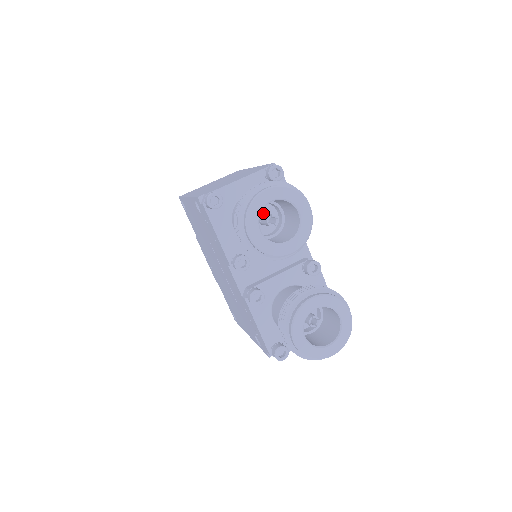
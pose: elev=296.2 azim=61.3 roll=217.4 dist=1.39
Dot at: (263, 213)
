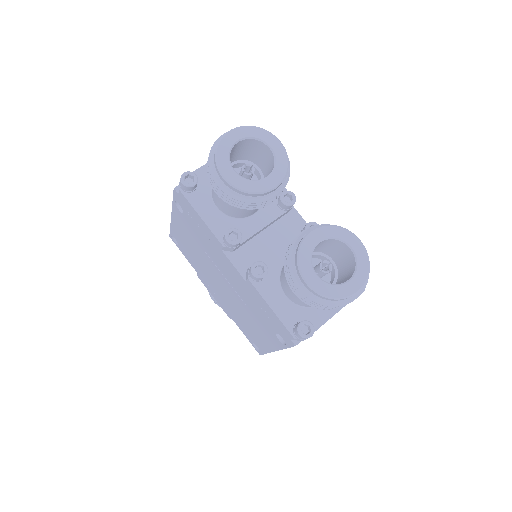
Dot at: occluded
